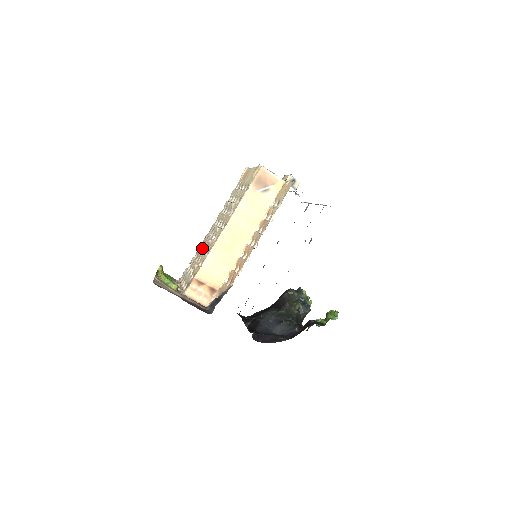
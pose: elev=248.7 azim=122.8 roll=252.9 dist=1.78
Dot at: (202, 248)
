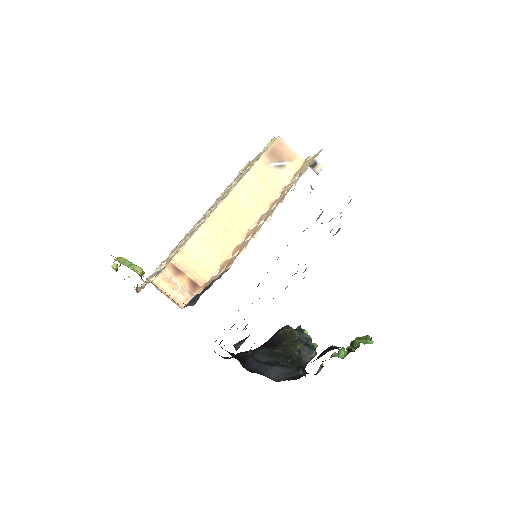
Dot at: occluded
